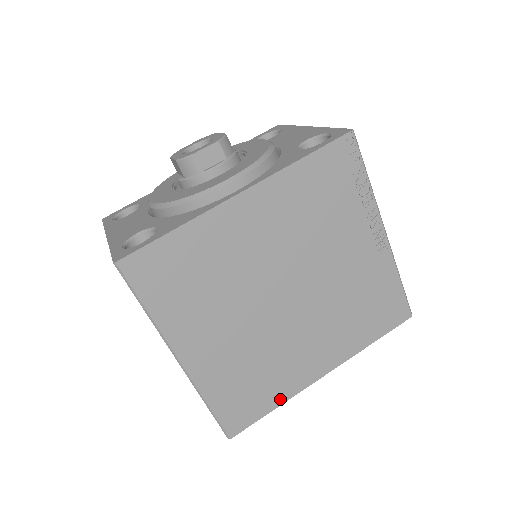
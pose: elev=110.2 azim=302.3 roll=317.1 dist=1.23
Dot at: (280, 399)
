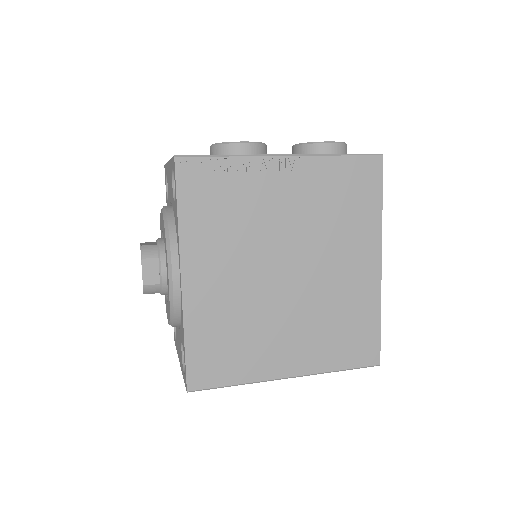
Dot at: (375, 312)
